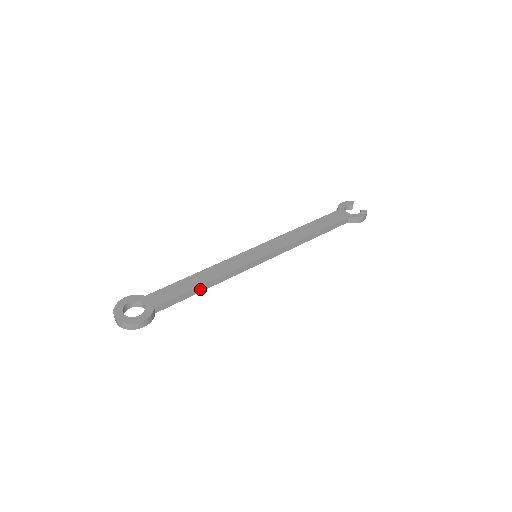
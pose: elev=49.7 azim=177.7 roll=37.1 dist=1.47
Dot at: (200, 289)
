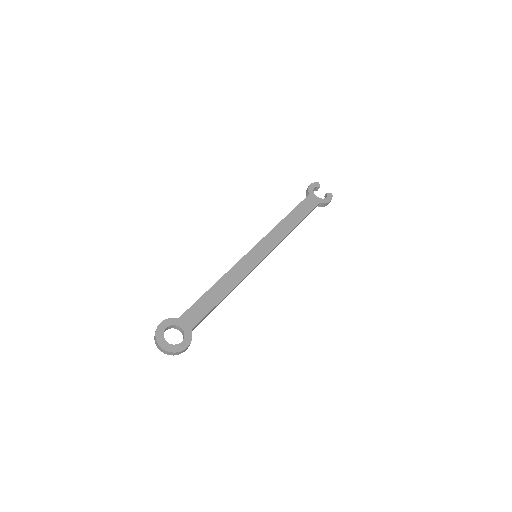
Dot at: (221, 301)
